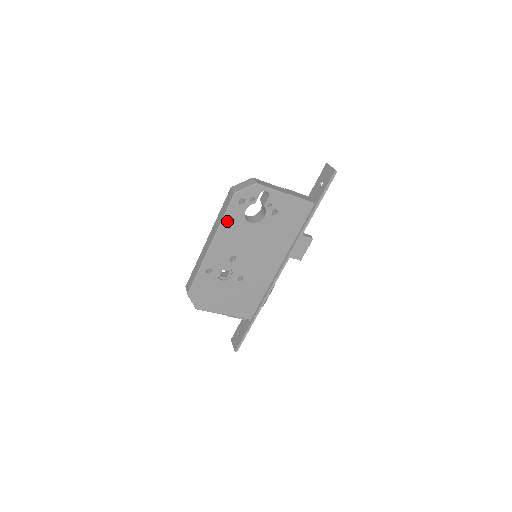
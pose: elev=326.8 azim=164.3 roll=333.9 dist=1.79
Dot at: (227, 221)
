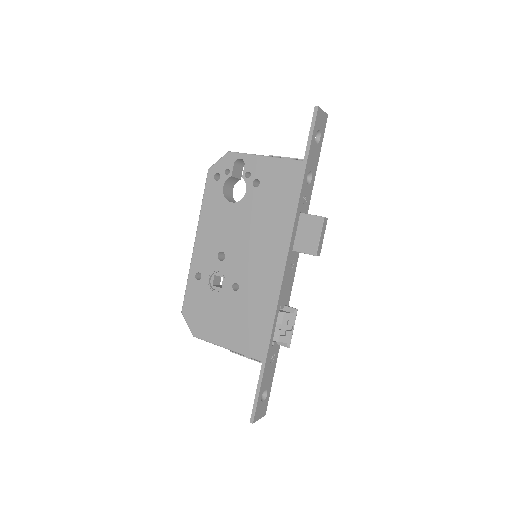
Dot at: (207, 205)
